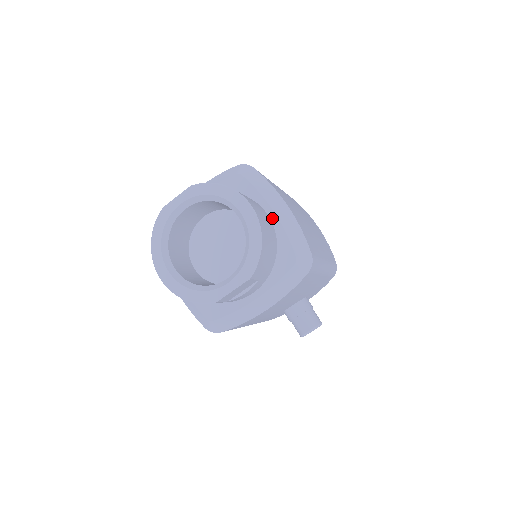
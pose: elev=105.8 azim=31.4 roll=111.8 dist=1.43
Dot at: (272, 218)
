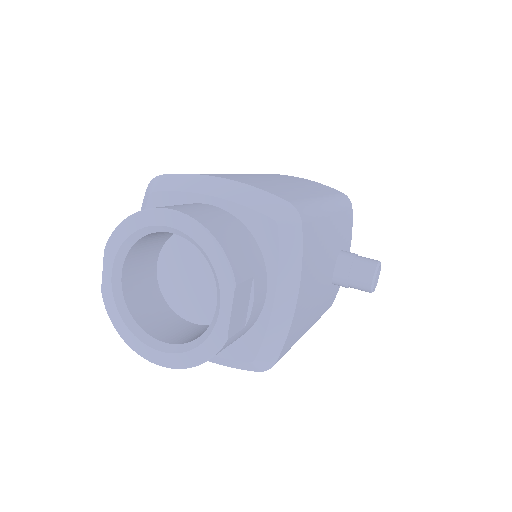
Dot at: (216, 204)
